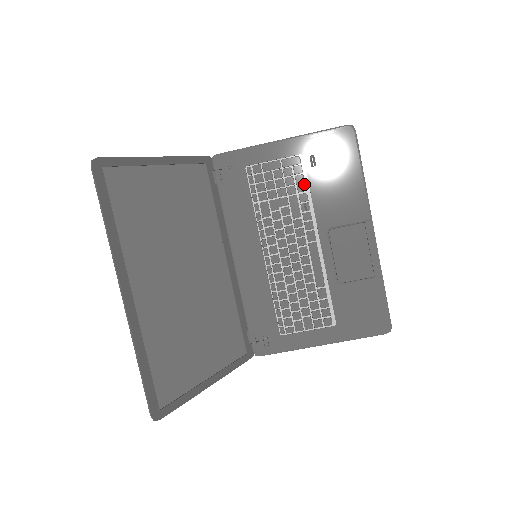
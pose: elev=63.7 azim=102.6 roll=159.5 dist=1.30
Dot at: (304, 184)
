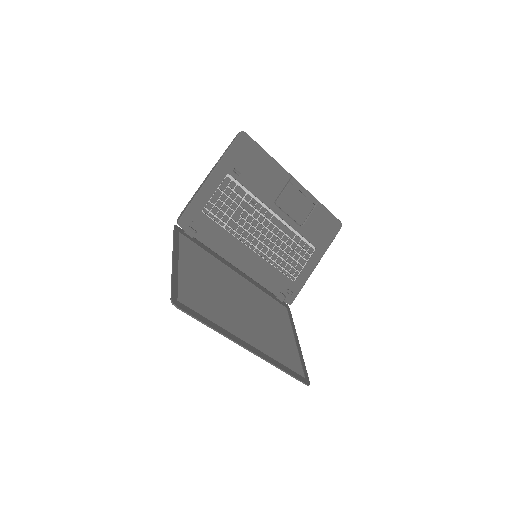
Dot at: (242, 190)
